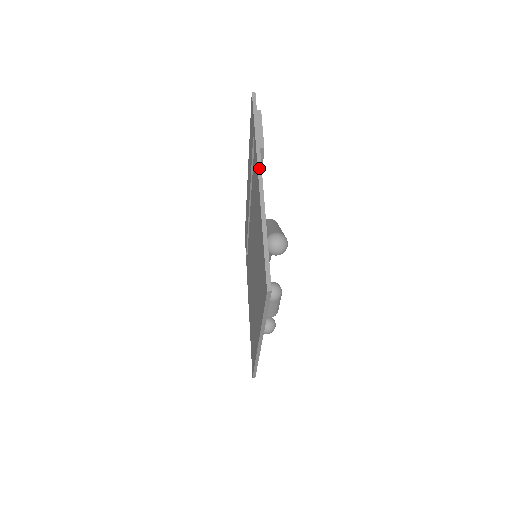
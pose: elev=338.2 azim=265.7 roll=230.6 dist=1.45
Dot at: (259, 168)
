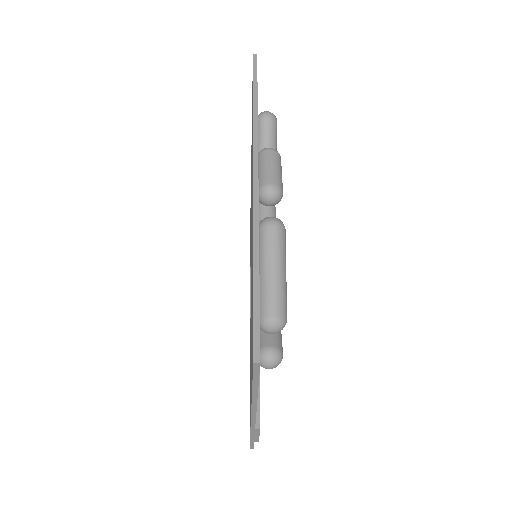
Dot at: occluded
